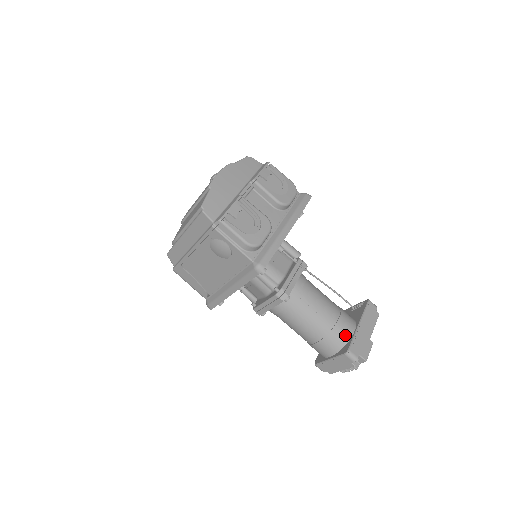
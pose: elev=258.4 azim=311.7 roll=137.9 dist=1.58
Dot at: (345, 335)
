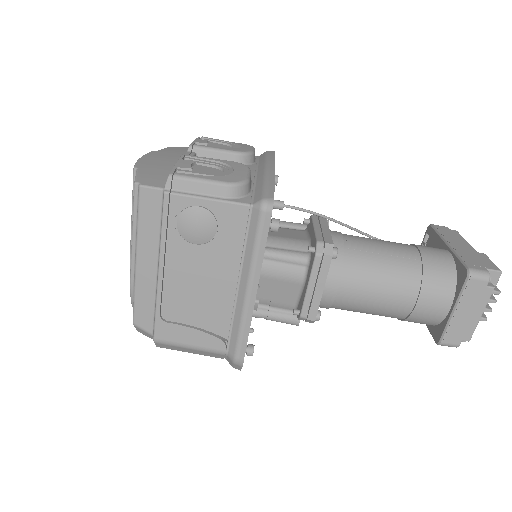
Dot at: (444, 262)
